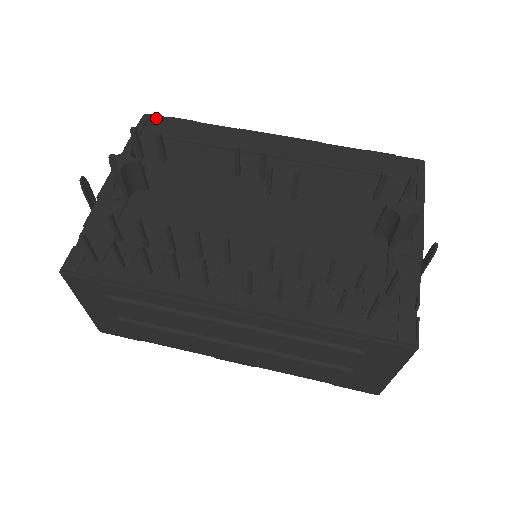
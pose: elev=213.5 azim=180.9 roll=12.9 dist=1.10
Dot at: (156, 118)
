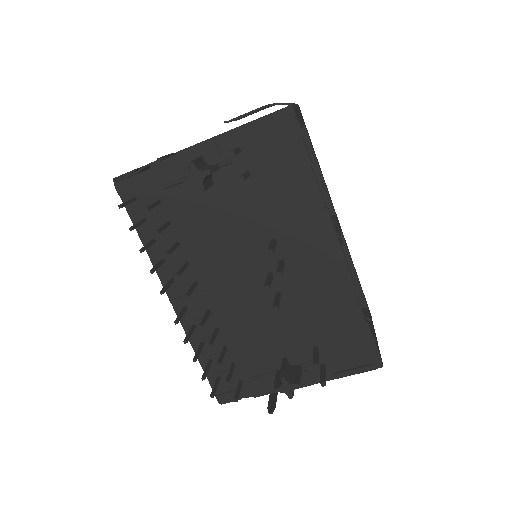
Dot at: (292, 122)
